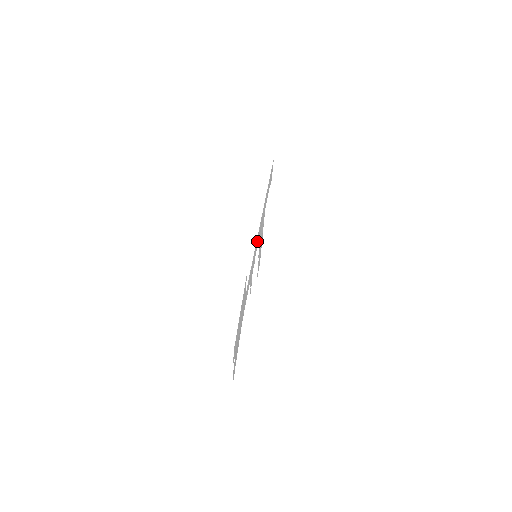
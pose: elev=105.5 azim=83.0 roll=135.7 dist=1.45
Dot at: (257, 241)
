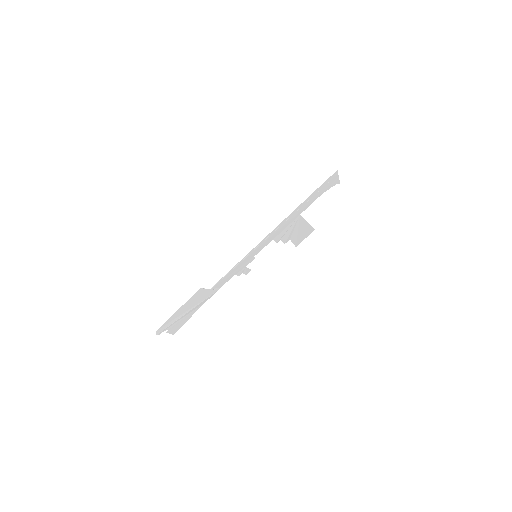
Dot at: (256, 249)
